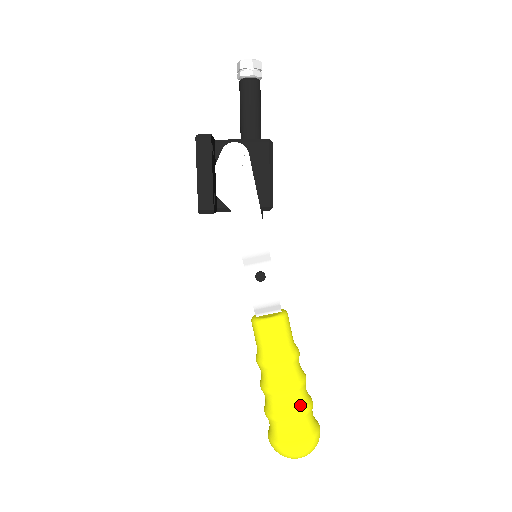
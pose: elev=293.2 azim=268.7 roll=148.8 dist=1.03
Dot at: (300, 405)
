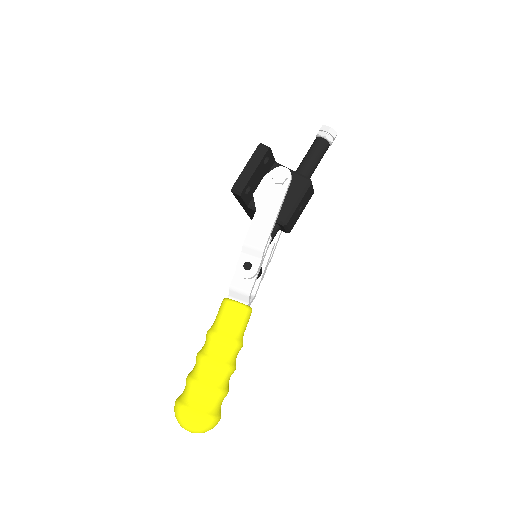
Dot at: (214, 382)
